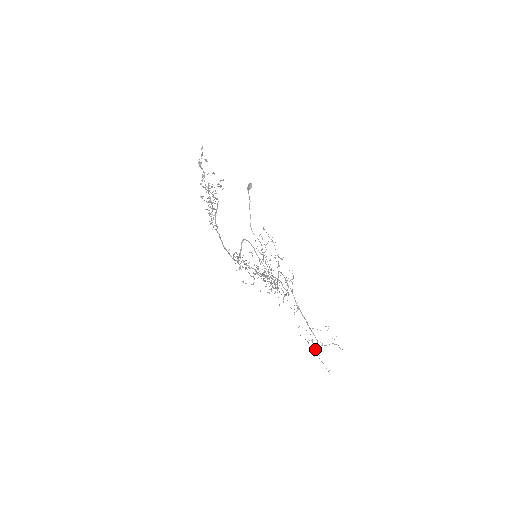
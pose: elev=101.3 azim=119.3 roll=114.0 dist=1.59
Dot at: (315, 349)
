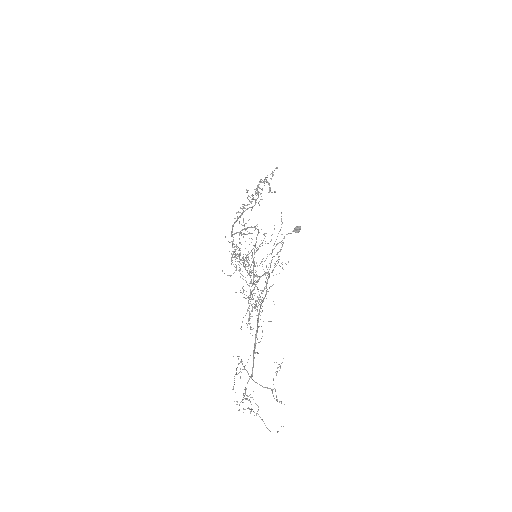
Dot at: occluded
